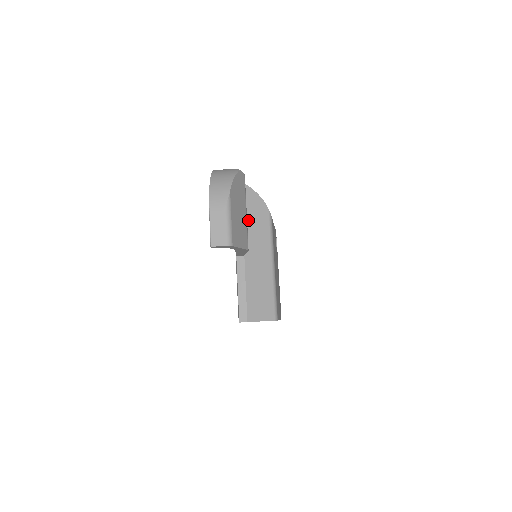
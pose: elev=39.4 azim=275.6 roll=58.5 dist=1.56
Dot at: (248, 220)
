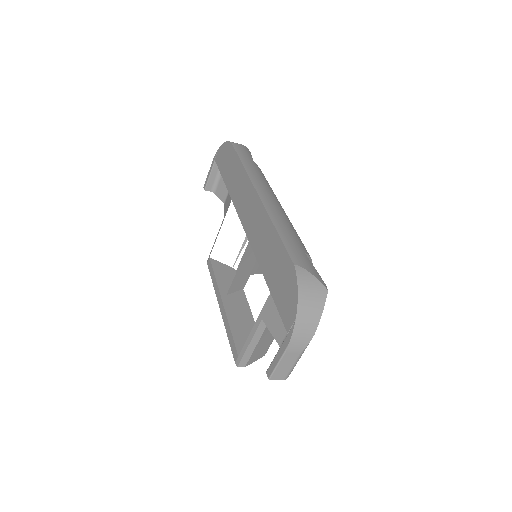
Dot at: occluded
